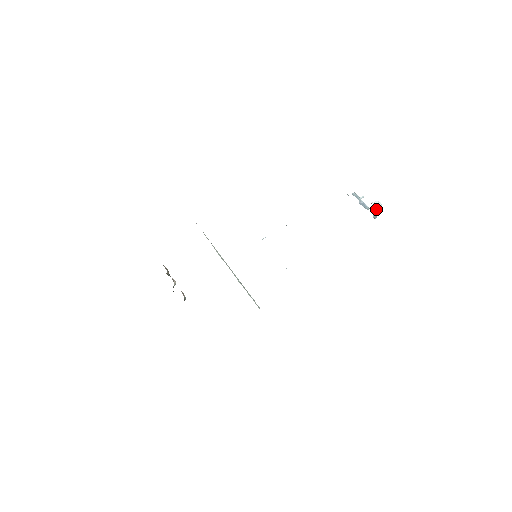
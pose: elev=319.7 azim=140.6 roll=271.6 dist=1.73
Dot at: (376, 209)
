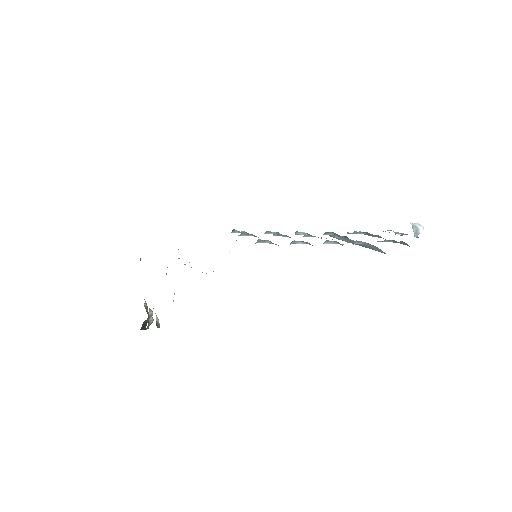
Dot at: (417, 230)
